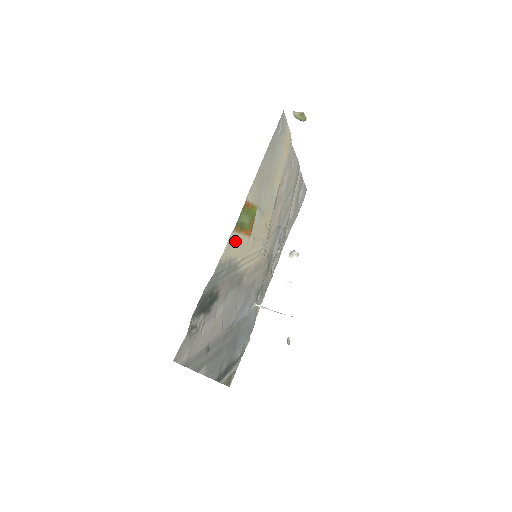
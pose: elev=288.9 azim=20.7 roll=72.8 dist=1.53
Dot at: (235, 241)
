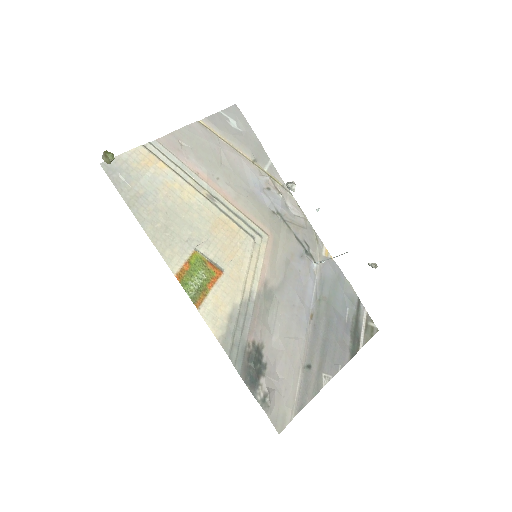
Dot at: (213, 305)
